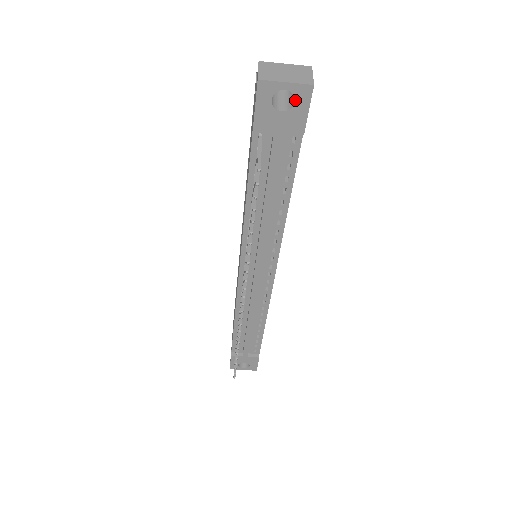
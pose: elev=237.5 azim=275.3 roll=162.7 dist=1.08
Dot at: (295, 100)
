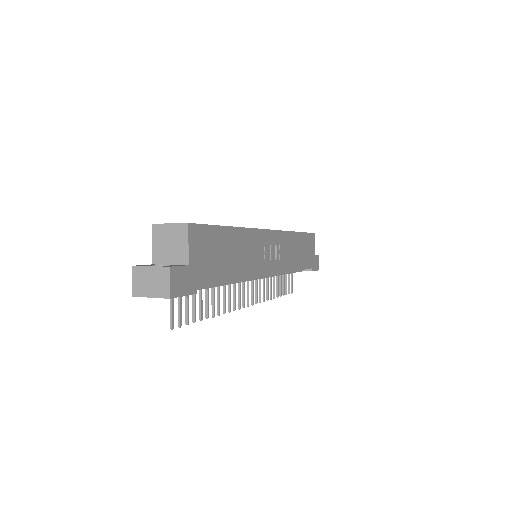
Dot at: occluded
